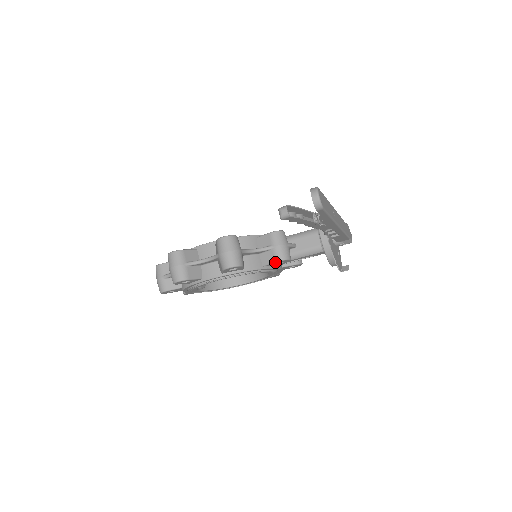
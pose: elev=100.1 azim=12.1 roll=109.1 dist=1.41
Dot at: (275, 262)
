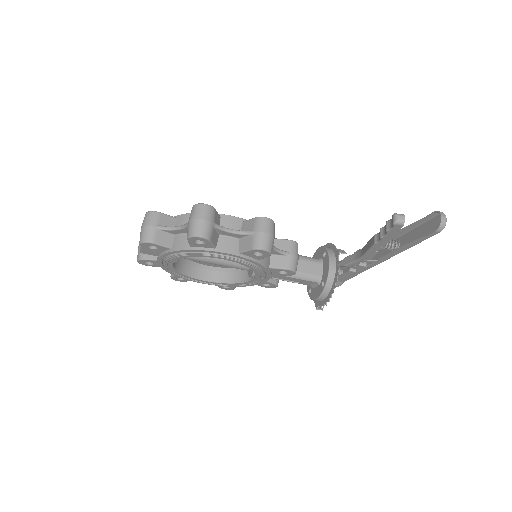
Dot at: (285, 269)
